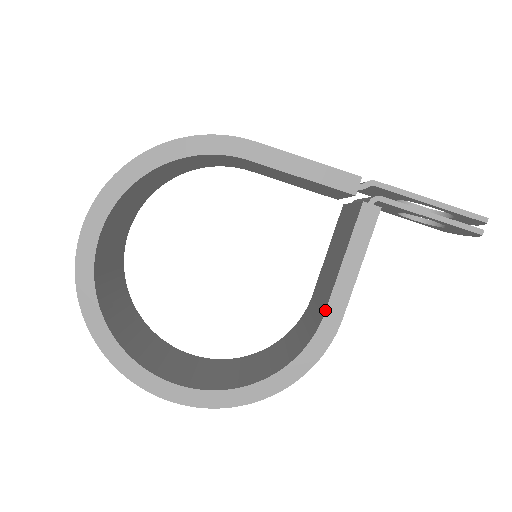
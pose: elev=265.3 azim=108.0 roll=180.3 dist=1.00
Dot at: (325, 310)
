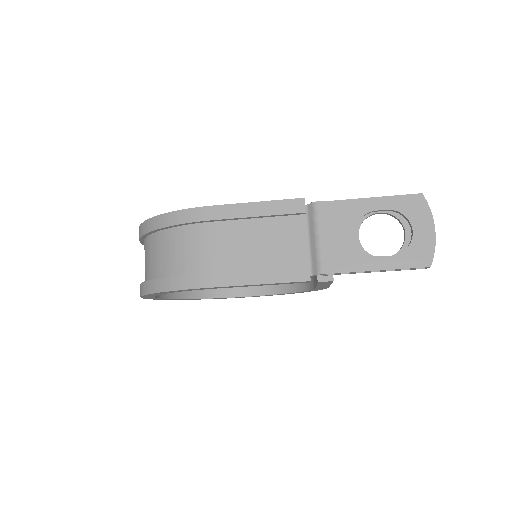
Dot at: (315, 288)
